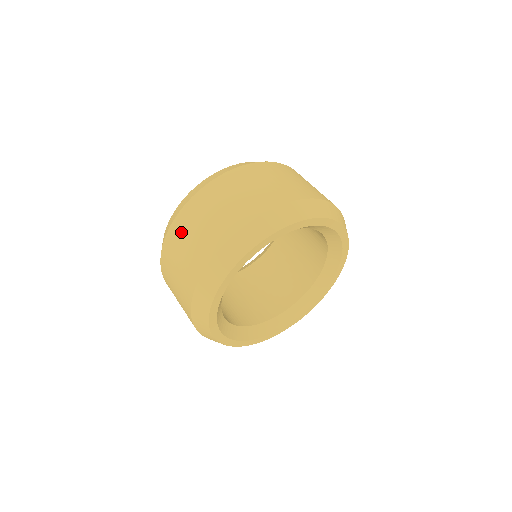
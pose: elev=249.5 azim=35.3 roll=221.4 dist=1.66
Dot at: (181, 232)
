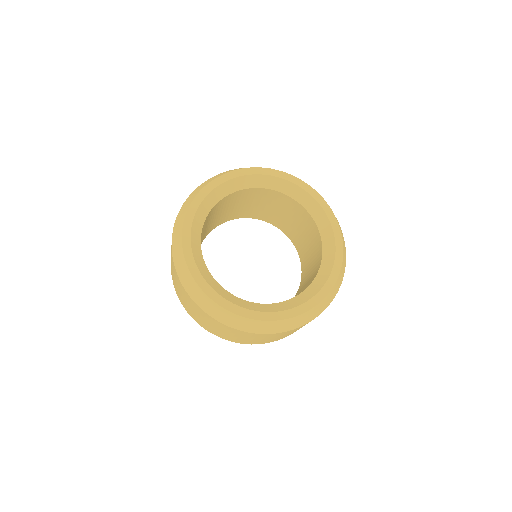
Dot at: occluded
